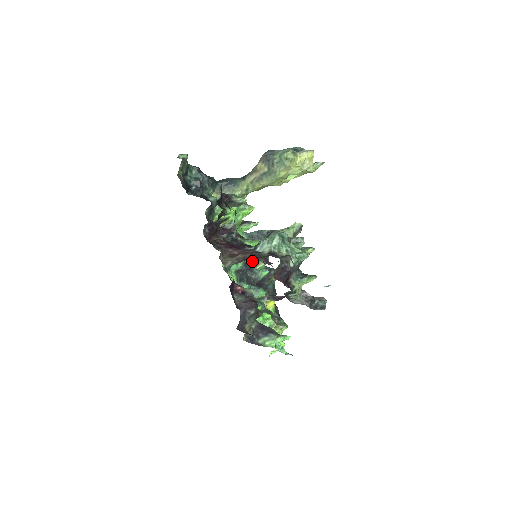
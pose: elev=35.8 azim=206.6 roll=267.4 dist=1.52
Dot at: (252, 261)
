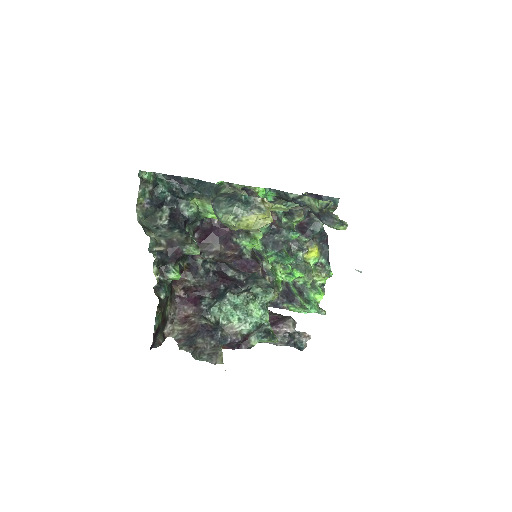
Dot at: (288, 213)
